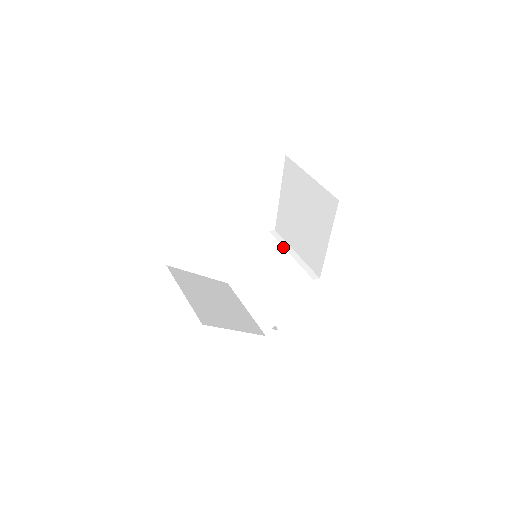
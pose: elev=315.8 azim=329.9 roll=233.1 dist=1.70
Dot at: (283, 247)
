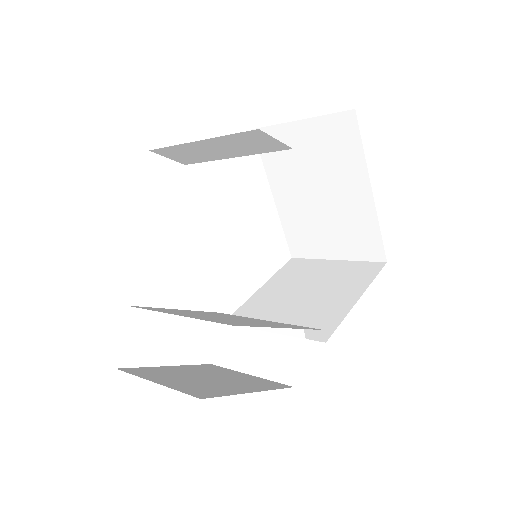
Dot at: occluded
